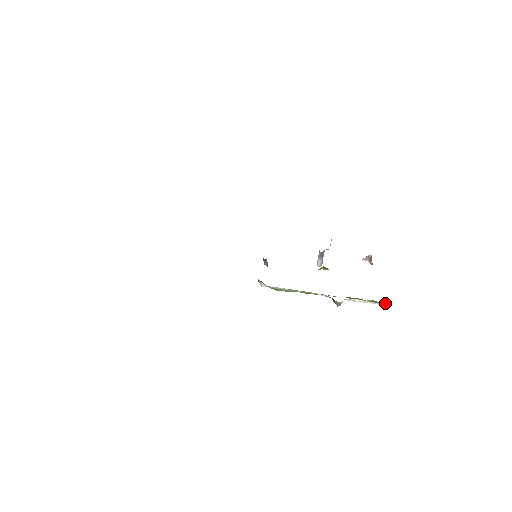
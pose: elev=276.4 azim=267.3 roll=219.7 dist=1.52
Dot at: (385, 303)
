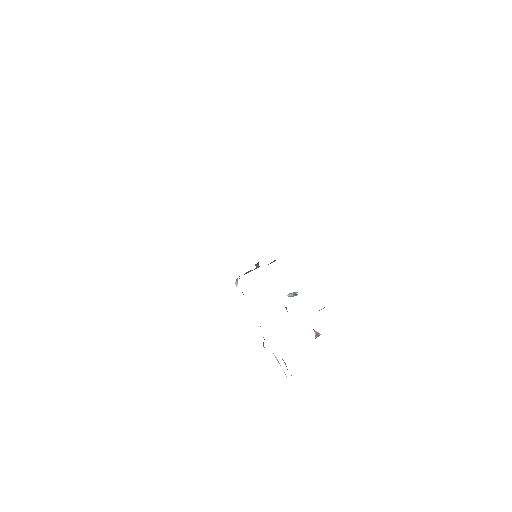
Dot at: occluded
